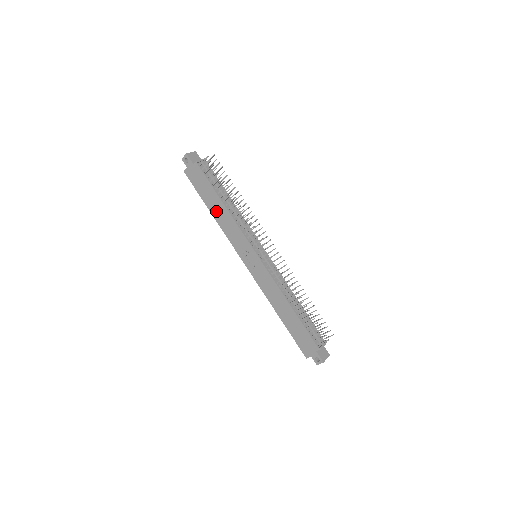
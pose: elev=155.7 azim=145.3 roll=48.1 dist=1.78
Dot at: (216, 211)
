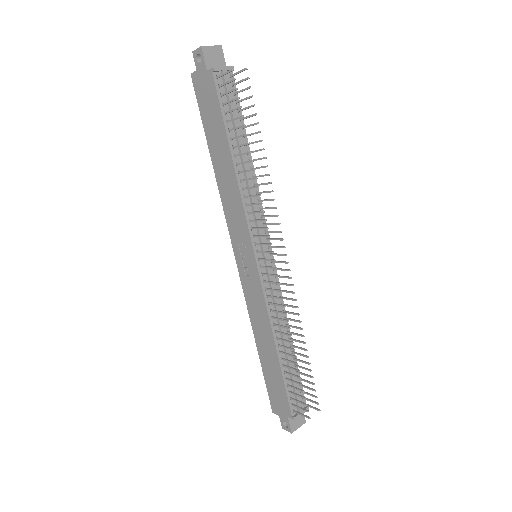
Dot at: (219, 164)
